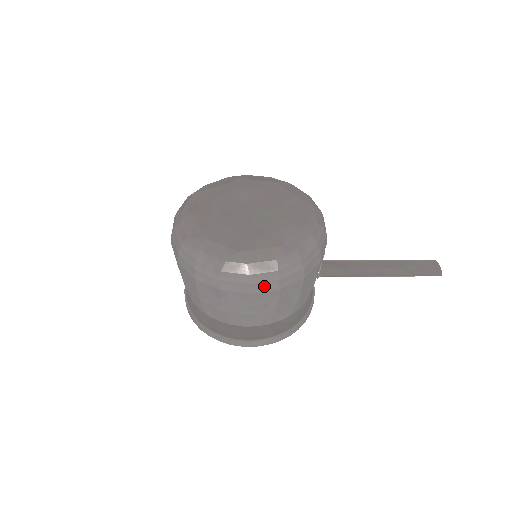
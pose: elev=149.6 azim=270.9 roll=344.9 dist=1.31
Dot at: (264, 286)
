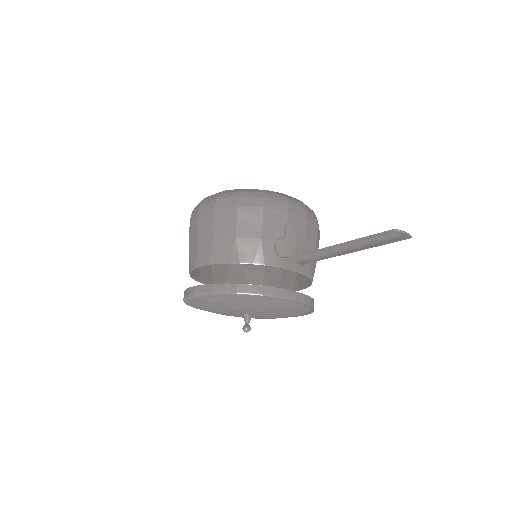
Dot at: (207, 206)
